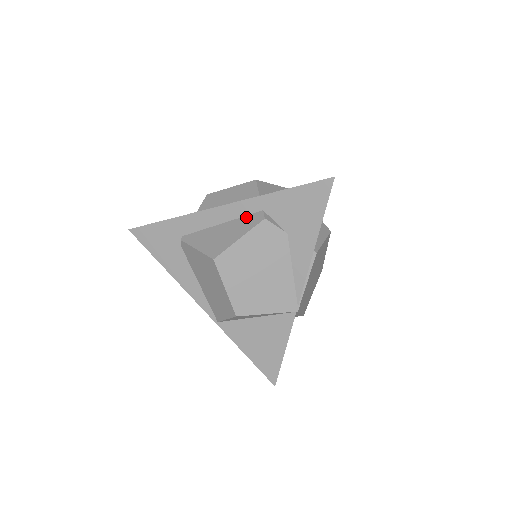
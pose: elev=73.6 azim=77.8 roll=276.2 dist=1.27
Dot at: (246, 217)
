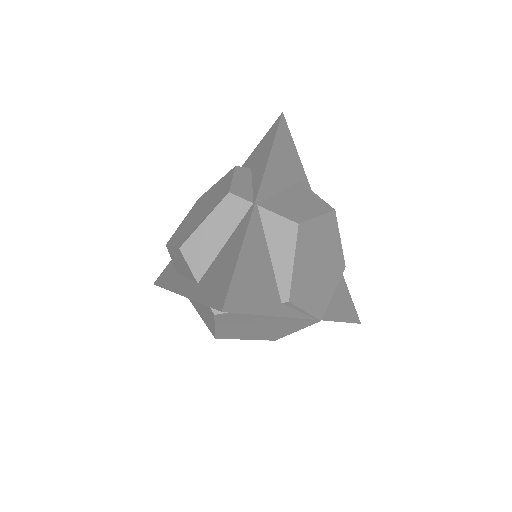
Dot at: occluded
